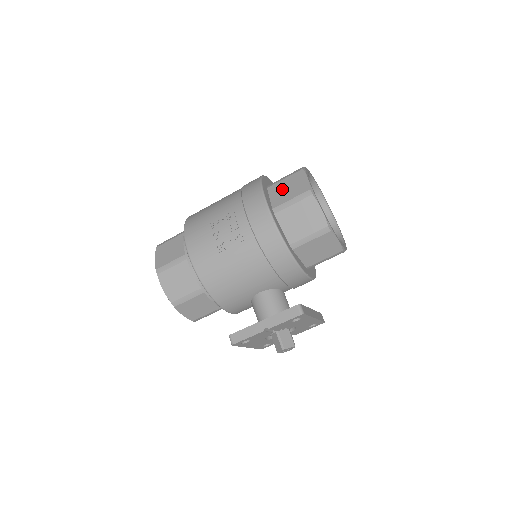
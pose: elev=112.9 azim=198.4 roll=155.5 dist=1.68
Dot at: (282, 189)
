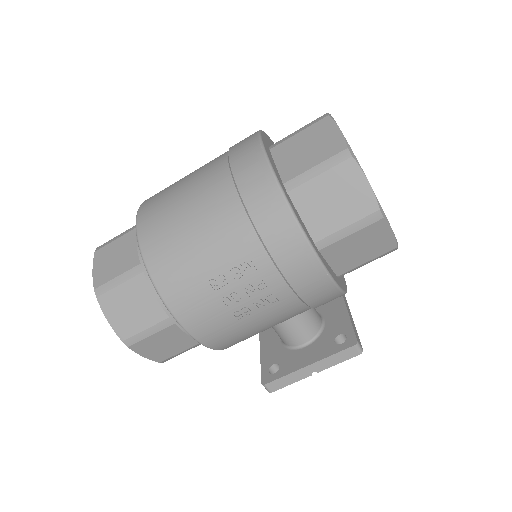
Dot at: (321, 201)
